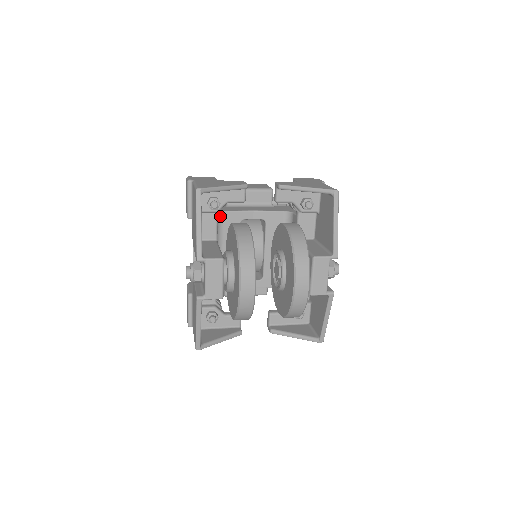
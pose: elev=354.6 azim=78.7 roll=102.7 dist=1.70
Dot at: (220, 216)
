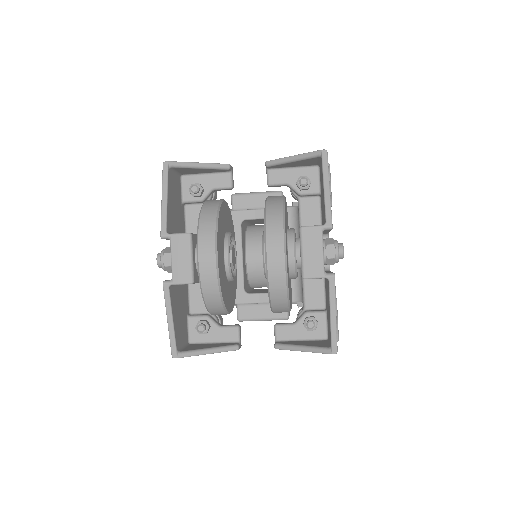
Dot at: occluded
